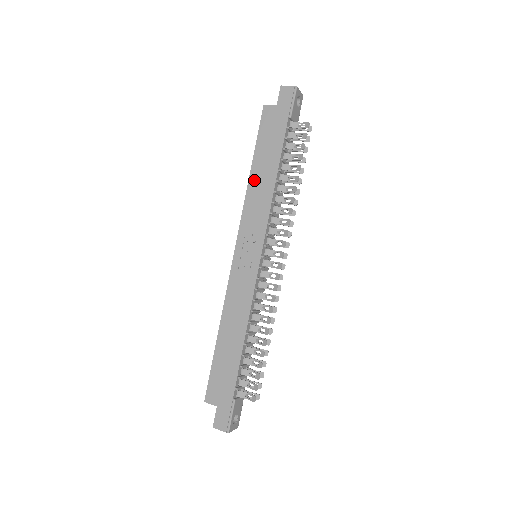
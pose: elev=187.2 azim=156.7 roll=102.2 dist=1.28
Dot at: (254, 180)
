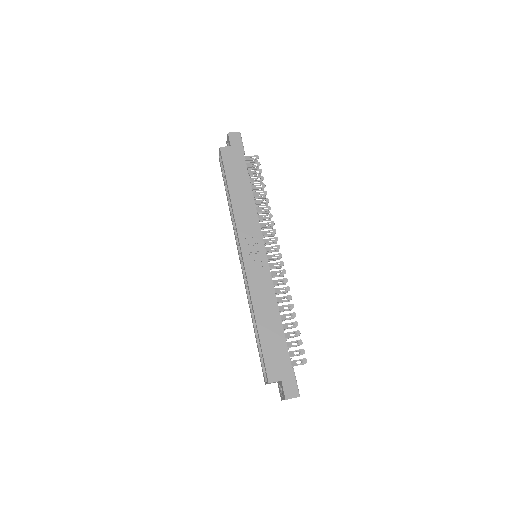
Dot at: (236, 199)
